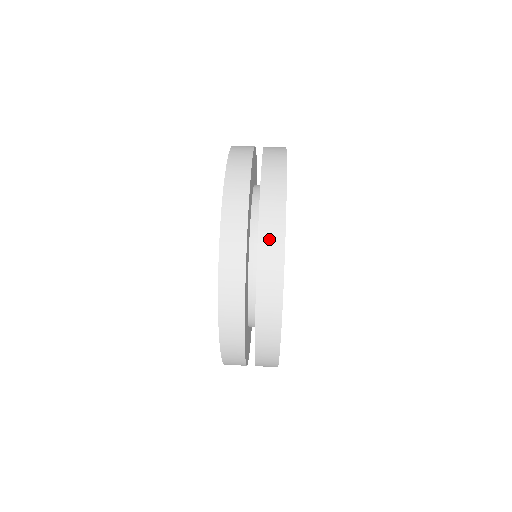
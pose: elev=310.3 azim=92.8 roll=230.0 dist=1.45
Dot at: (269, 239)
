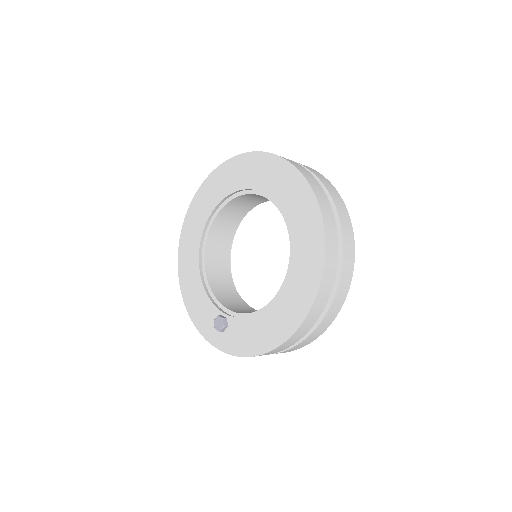
Dot at: occluded
